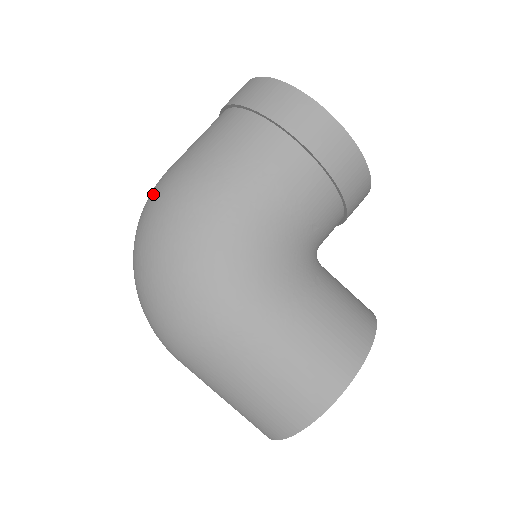
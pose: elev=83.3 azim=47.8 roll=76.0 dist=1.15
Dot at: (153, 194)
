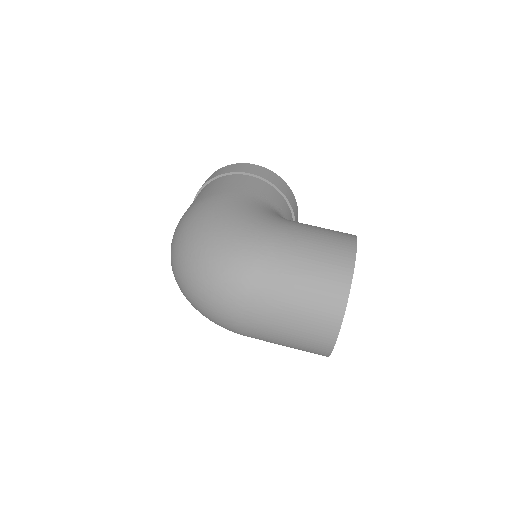
Dot at: (176, 229)
